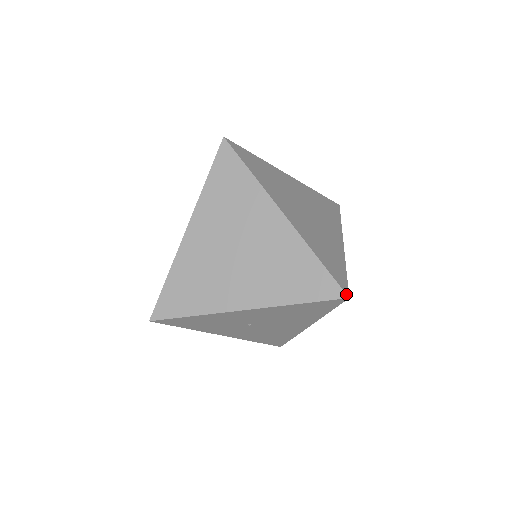
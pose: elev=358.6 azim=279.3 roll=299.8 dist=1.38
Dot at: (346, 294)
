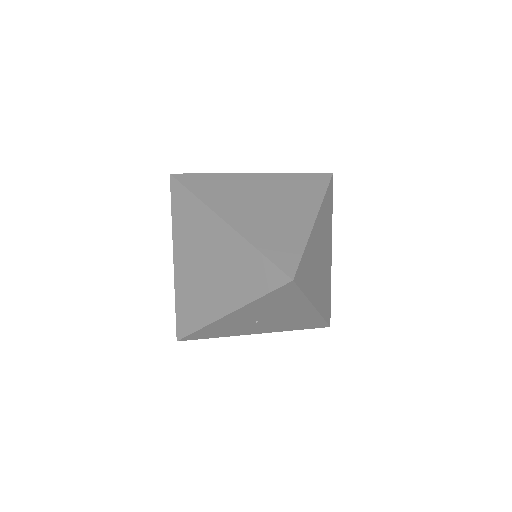
Dot at: (289, 278)
